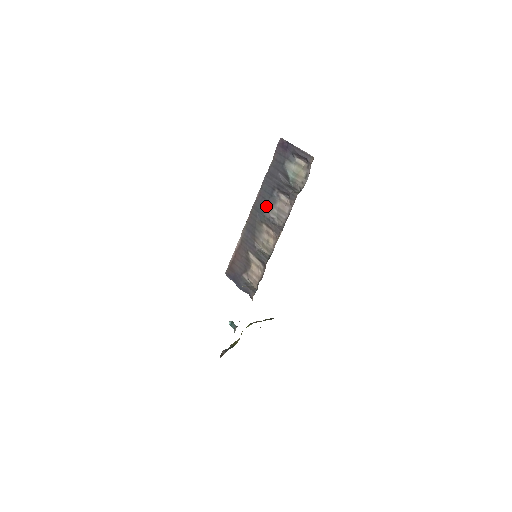
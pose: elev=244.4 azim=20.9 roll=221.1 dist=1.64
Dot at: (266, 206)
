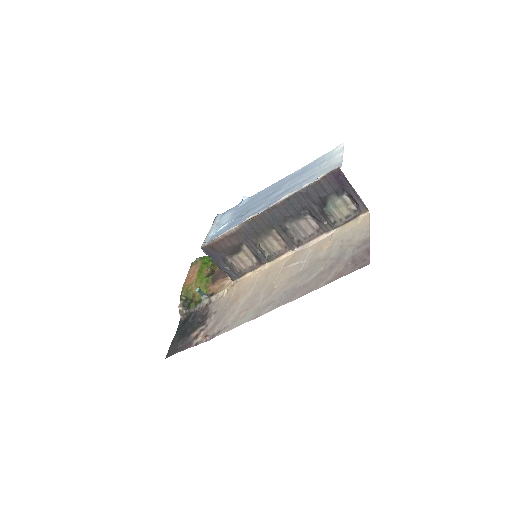
Dot at: (286, 218)
